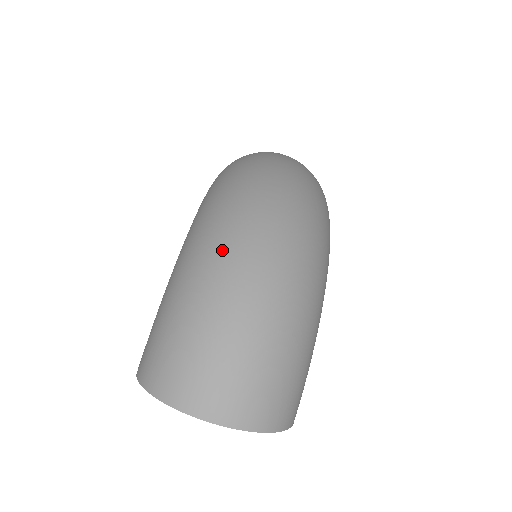
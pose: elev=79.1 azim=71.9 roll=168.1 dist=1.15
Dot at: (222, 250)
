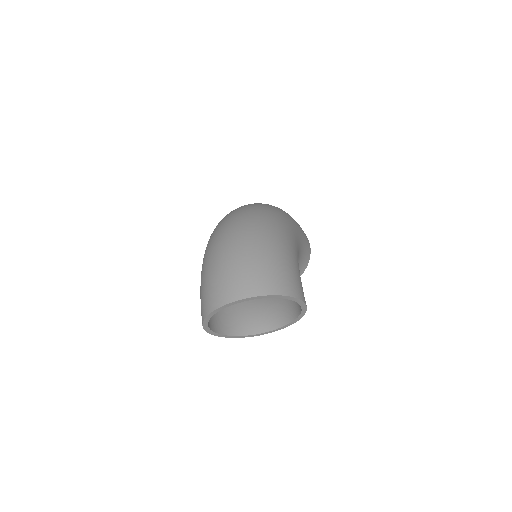
Dot at: (212, 240)
